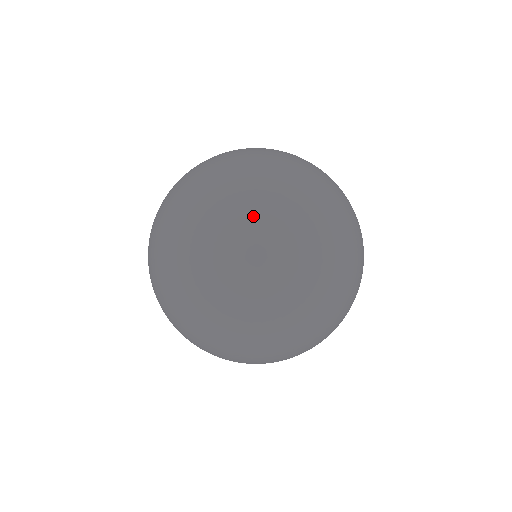
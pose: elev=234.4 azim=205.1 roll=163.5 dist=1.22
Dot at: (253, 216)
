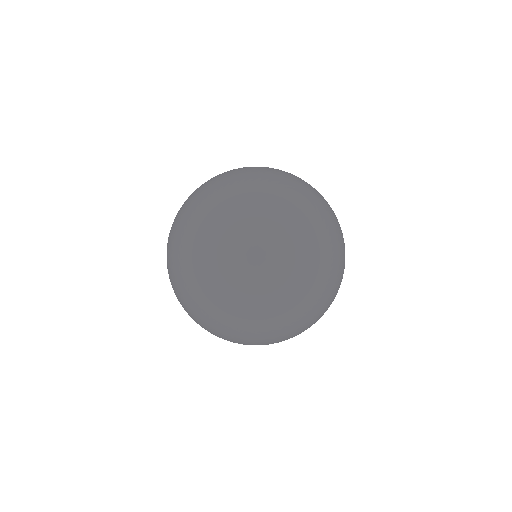
Dot at: (306, 292)
